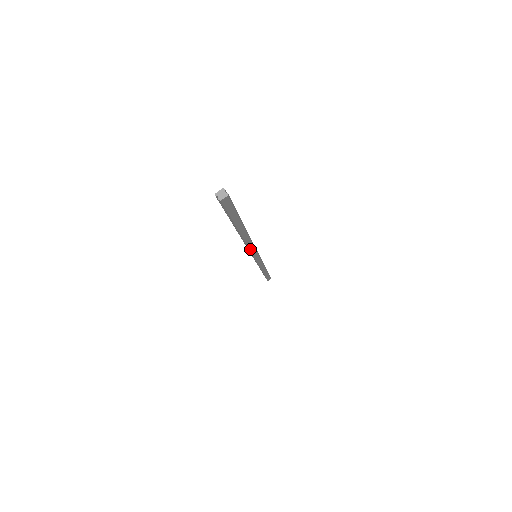
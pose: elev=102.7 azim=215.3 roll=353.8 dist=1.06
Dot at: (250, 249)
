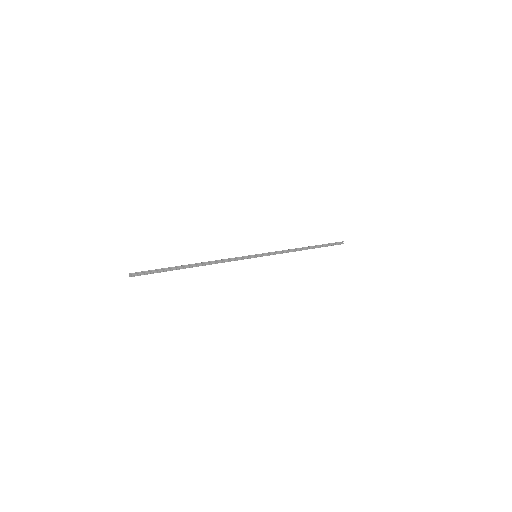
Dot at: occluded
